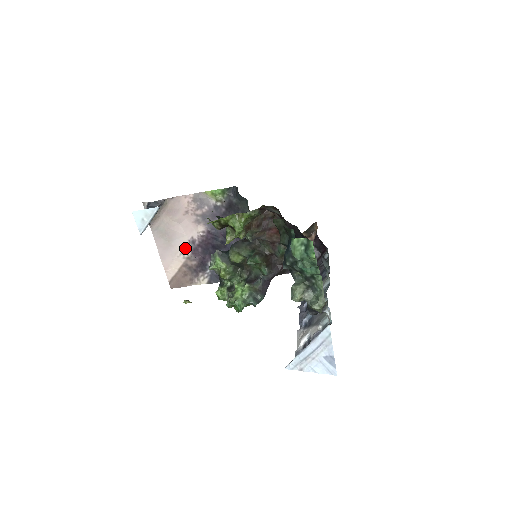
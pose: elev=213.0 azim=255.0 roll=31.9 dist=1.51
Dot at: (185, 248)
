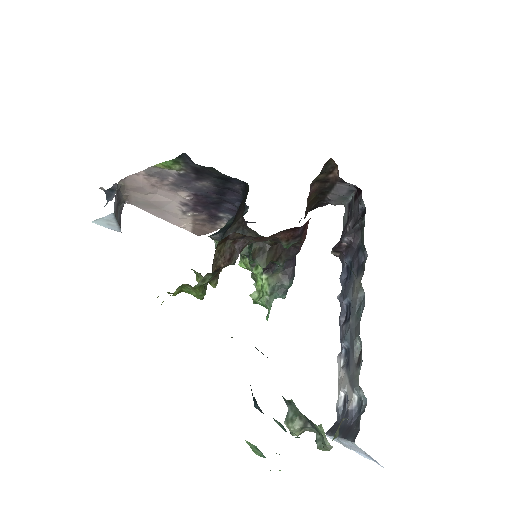
Dot at: (182, 210)
